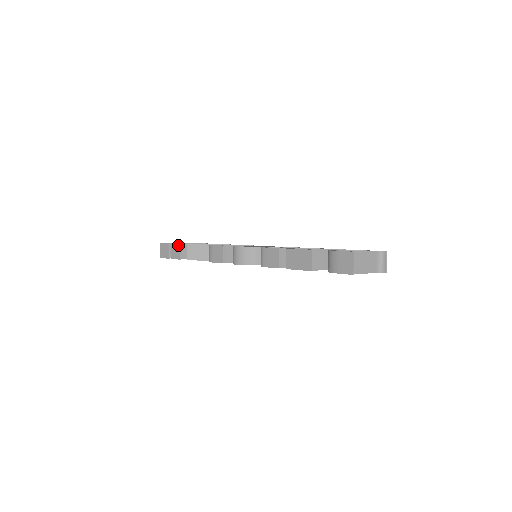
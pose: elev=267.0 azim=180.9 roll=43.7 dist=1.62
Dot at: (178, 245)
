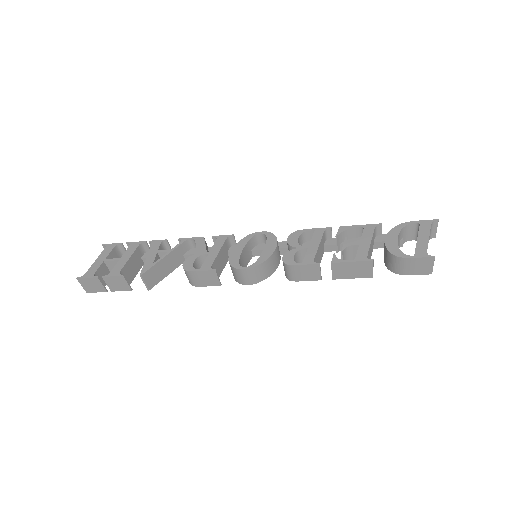
Dot at: (120, 278)
